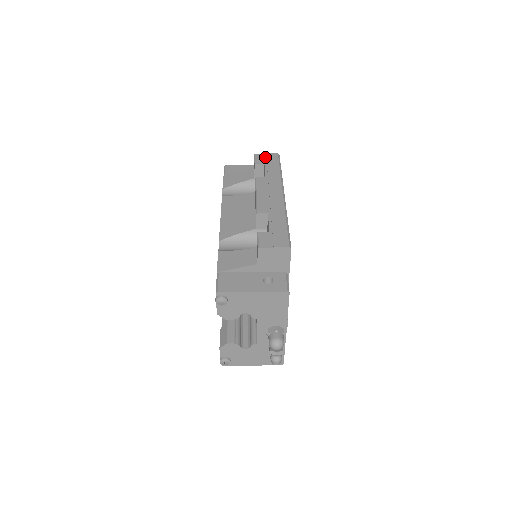
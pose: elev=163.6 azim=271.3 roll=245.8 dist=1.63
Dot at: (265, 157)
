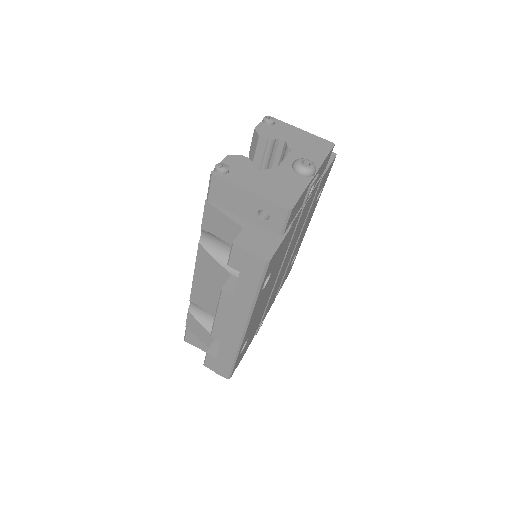
Dot at: (245, 259)
